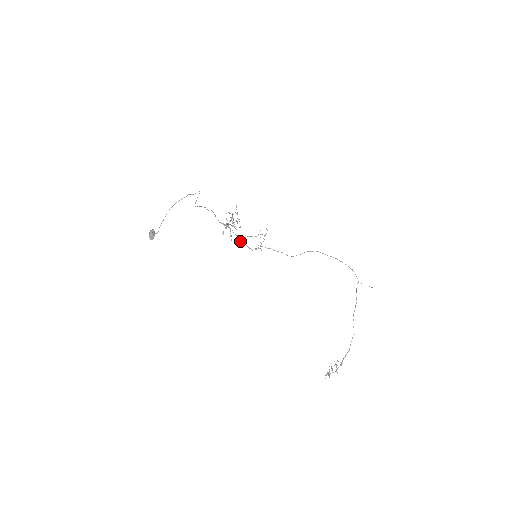
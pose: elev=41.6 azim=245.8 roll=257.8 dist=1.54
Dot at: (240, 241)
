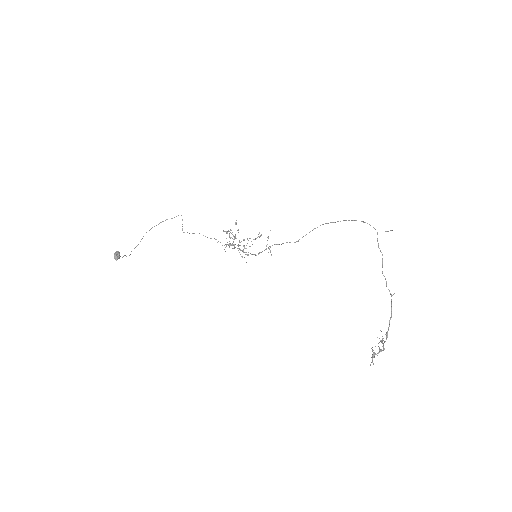
Dot at: occluded
